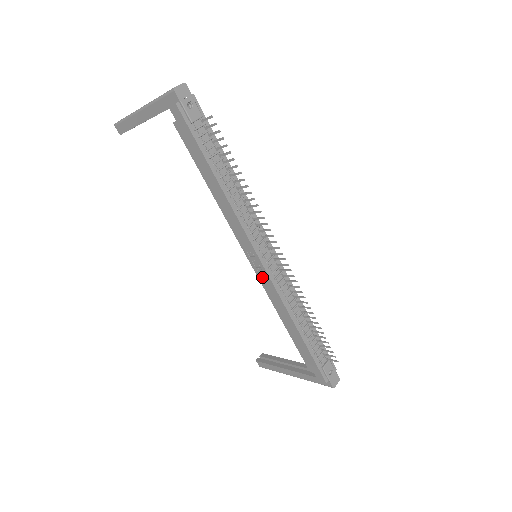
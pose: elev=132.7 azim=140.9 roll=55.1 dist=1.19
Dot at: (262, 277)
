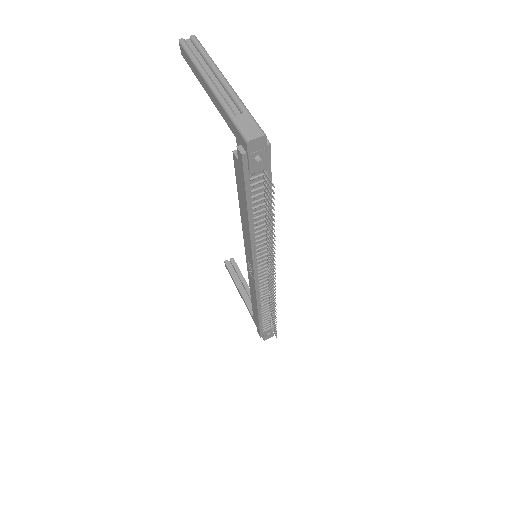
Dot at: (250, 276)
